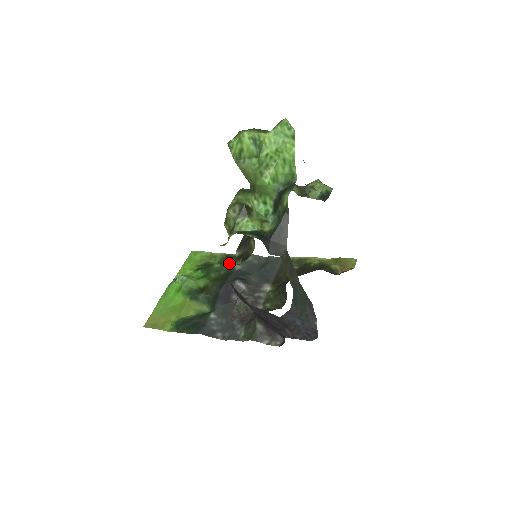
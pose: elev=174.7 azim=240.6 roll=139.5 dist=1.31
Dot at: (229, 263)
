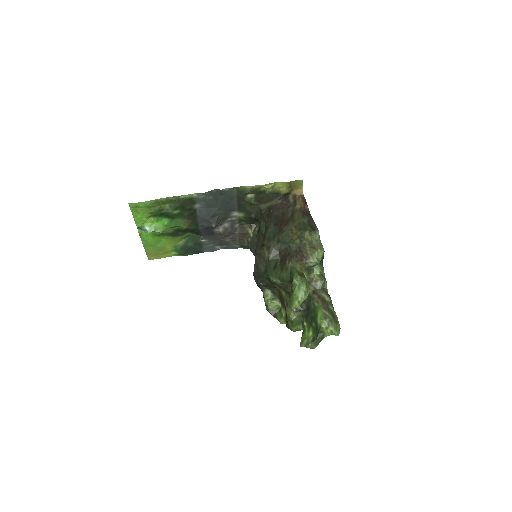
Dot at: (271, 303)
